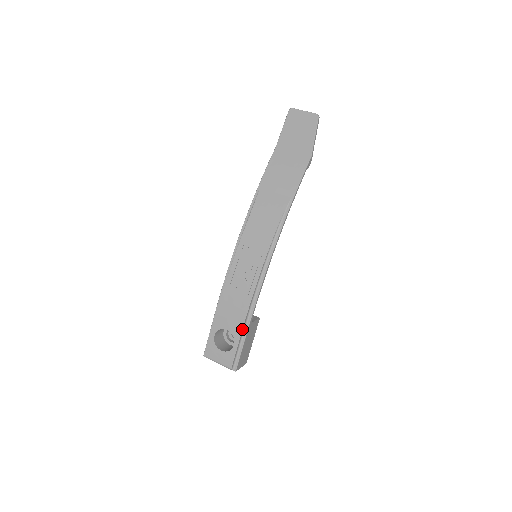
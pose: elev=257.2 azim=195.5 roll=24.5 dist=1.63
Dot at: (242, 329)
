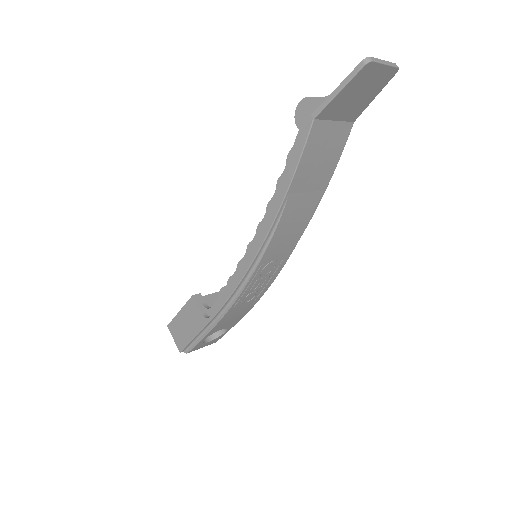
Dot at: occluded
